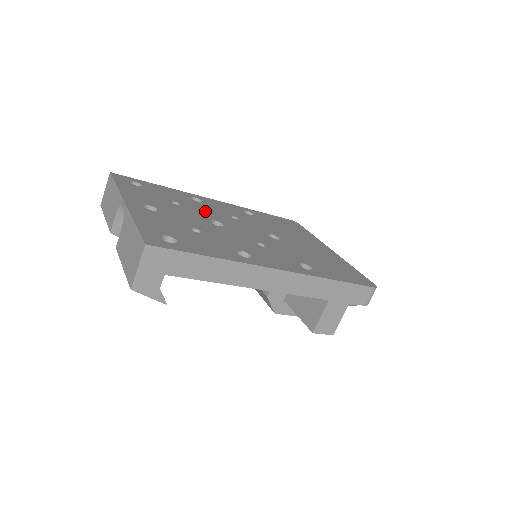
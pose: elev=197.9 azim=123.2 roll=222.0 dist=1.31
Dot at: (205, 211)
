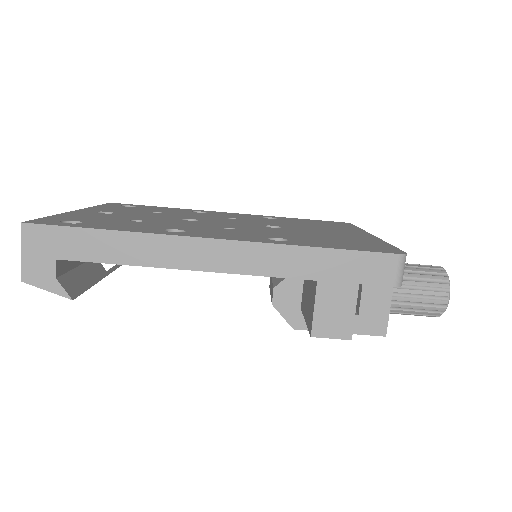
Dot at: (192, 215)
